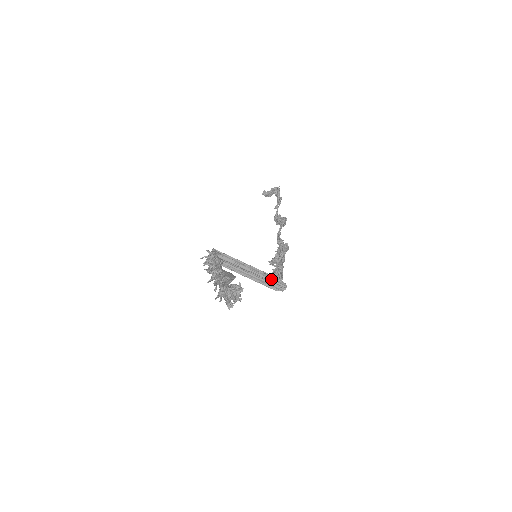
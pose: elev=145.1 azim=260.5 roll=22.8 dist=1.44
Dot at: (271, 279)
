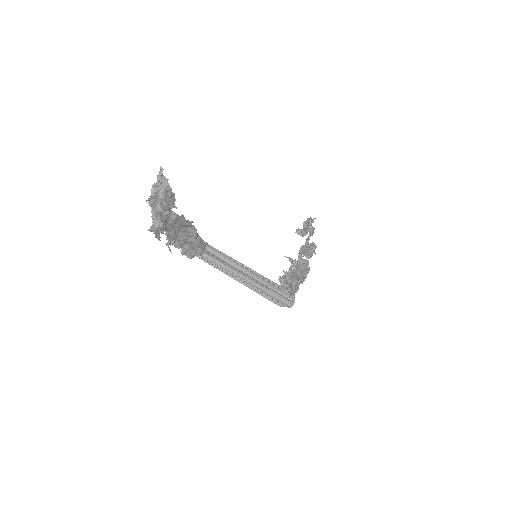
Dot at: (273, 287)
